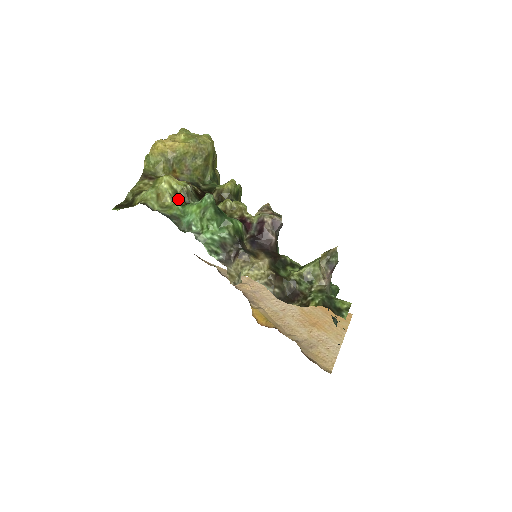
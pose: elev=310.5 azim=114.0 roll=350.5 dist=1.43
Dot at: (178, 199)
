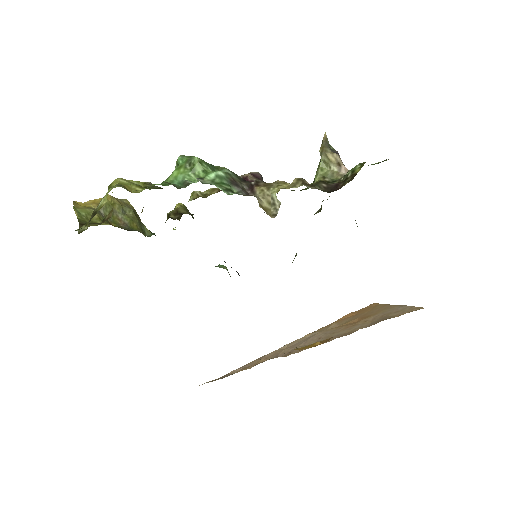
Dot at: occluded
